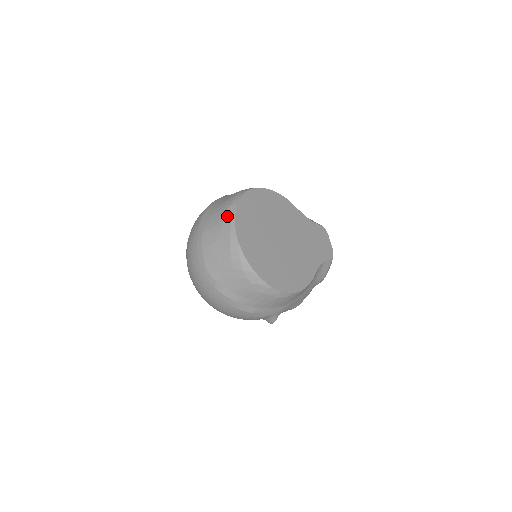
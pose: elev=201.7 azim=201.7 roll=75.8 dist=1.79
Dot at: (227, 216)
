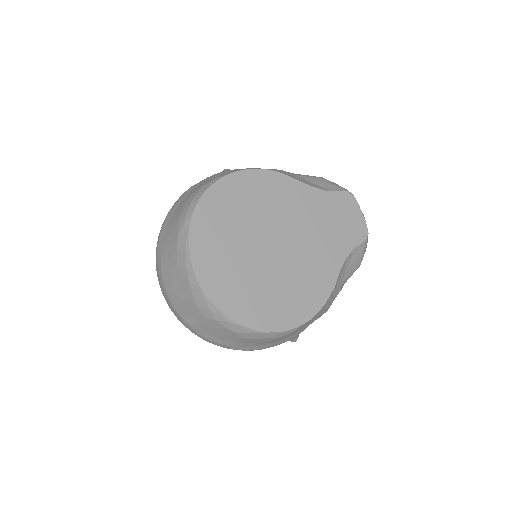
Dot at: (180, 244)
